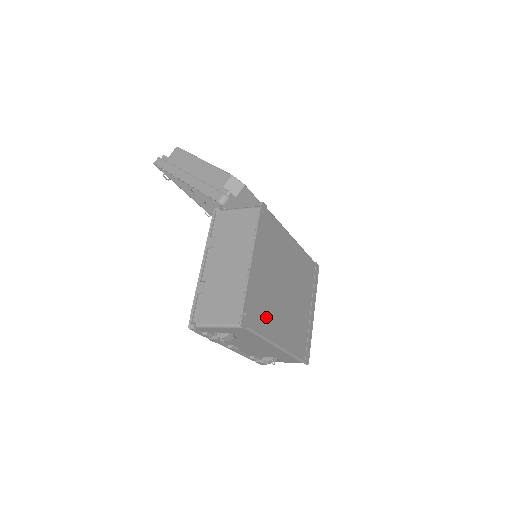
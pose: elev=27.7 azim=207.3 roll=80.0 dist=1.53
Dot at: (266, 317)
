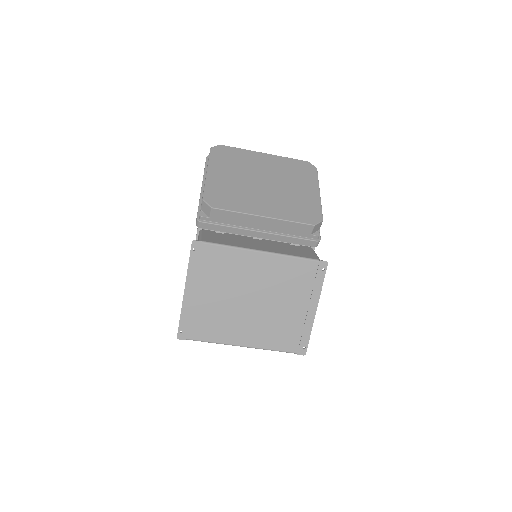
Dot at: (216, 328)
